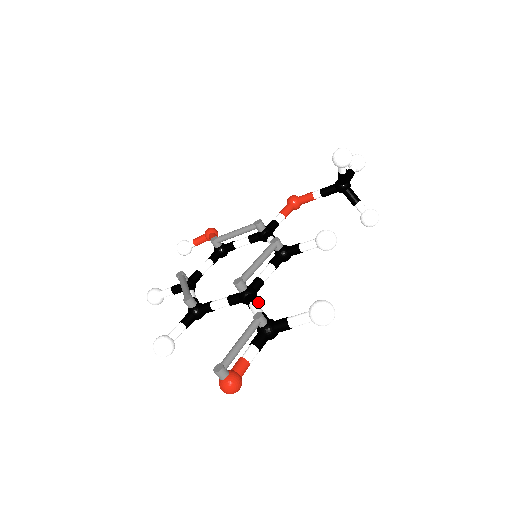
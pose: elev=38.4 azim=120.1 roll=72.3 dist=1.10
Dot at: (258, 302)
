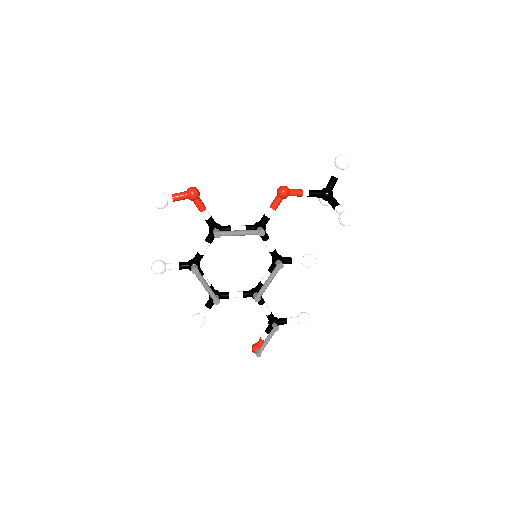
Dot at: (264, 301)
